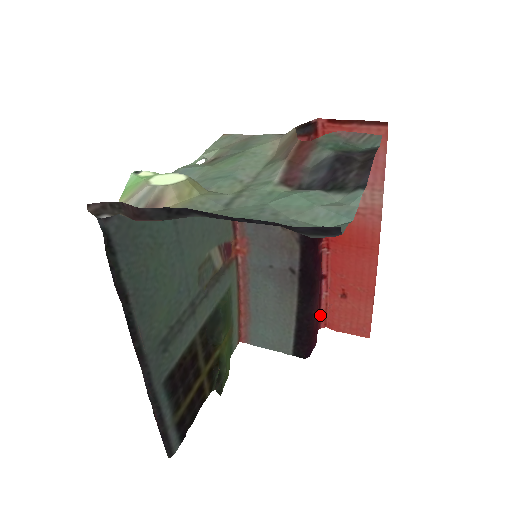
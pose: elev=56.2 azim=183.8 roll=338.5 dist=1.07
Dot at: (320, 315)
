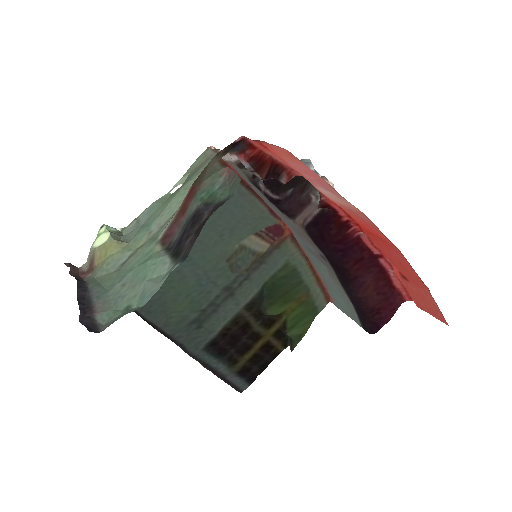
Dot at: (397, 290)
